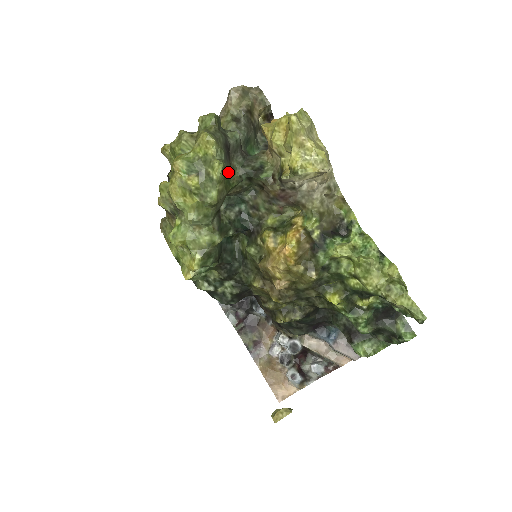
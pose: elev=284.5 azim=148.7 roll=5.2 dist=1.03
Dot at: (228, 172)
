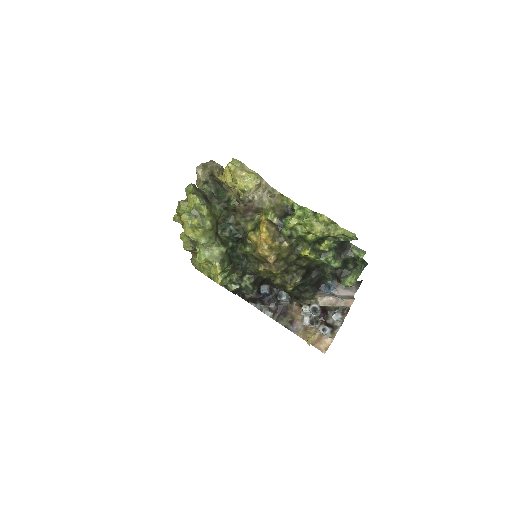
Dot at: (212, 210)
